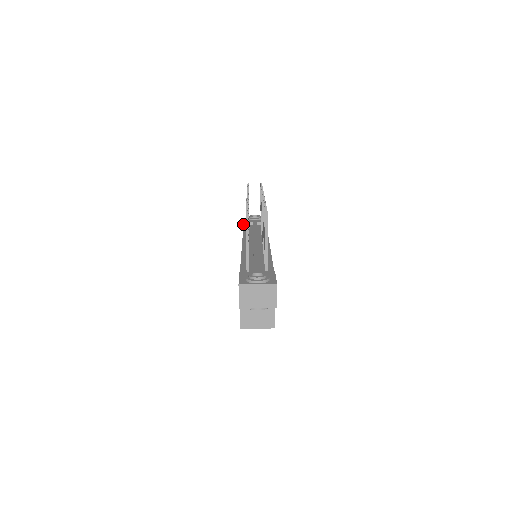
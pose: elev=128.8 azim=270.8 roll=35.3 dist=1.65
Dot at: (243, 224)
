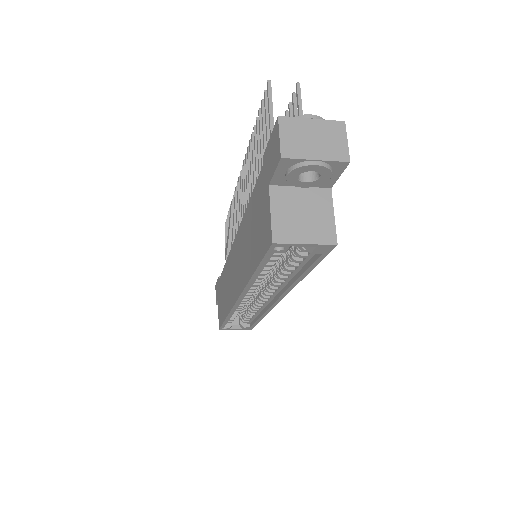
Dot at: (218, 278)
